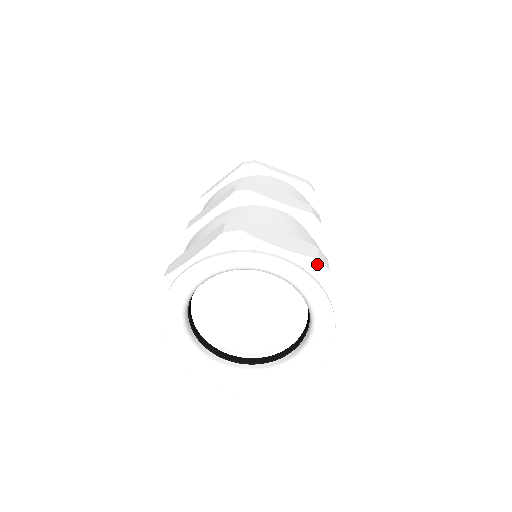
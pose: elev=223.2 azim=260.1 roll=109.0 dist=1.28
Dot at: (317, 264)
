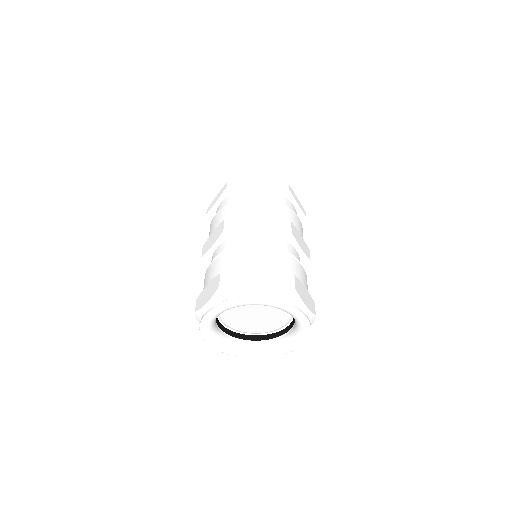
Dot at: (285, 288)
